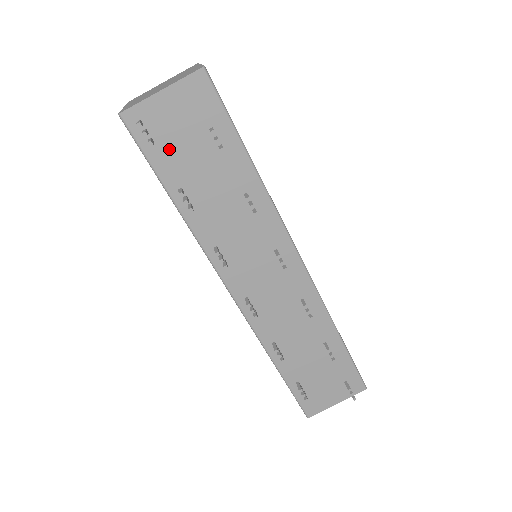
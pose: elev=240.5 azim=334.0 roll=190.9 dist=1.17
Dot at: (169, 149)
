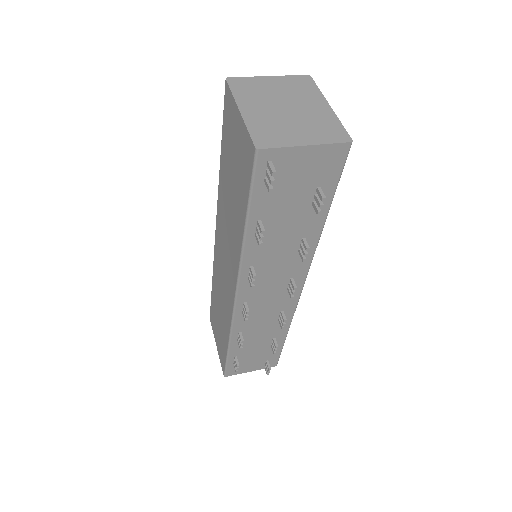
Dot at: (275, 190)
